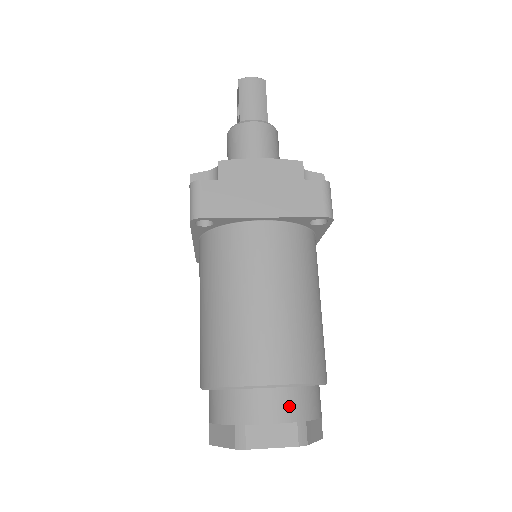
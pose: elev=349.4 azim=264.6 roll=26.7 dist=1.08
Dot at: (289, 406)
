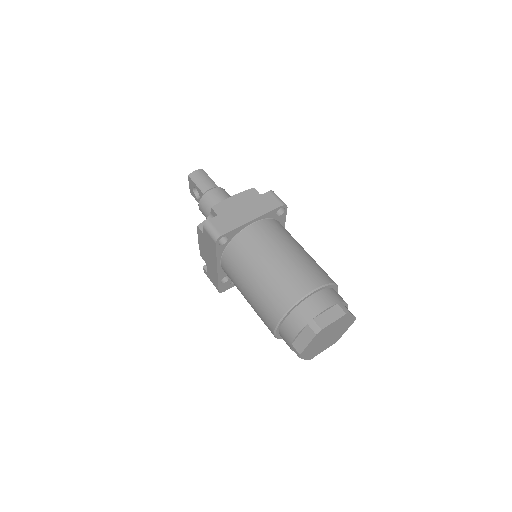
Dot at: (328, 298)
